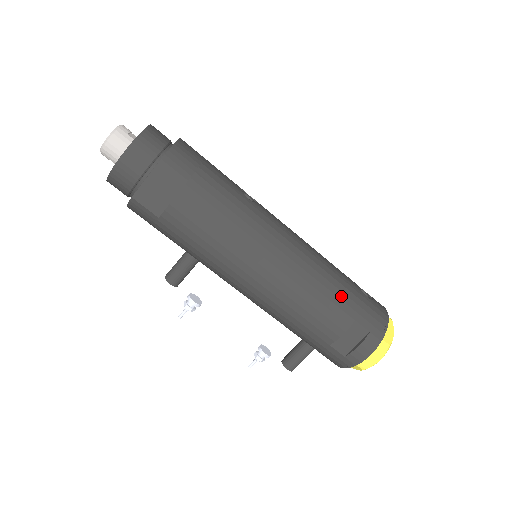
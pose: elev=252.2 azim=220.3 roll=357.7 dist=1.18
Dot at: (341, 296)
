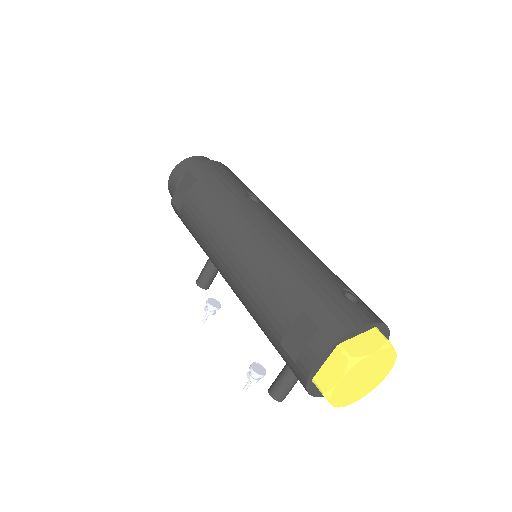
Dot at: (297, 282)
